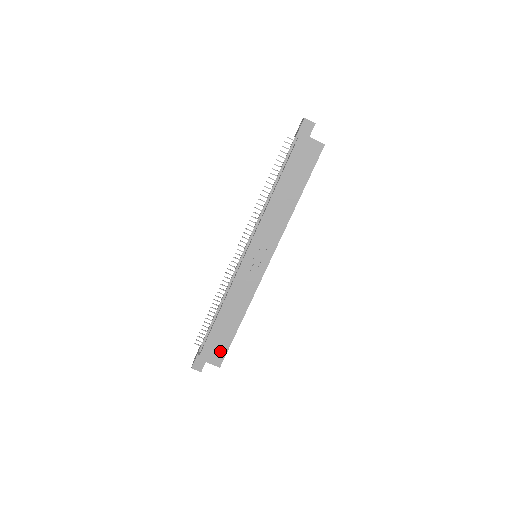
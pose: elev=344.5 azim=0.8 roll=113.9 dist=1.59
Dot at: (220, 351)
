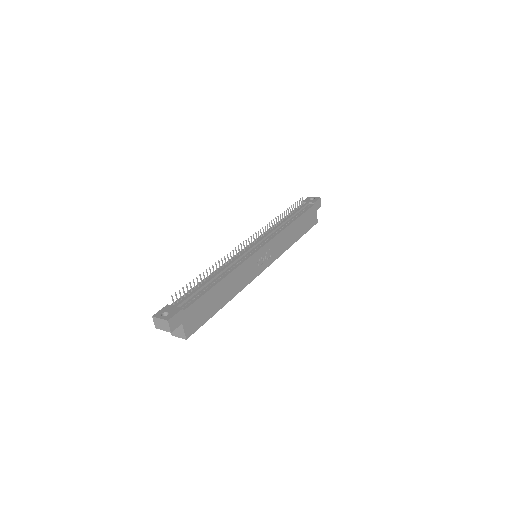
Dot at: (198, 320)
